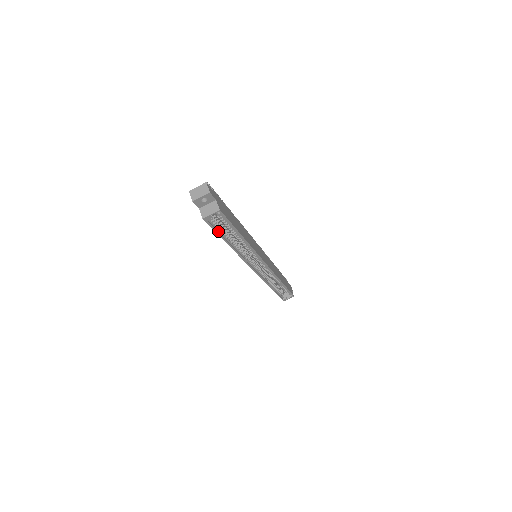
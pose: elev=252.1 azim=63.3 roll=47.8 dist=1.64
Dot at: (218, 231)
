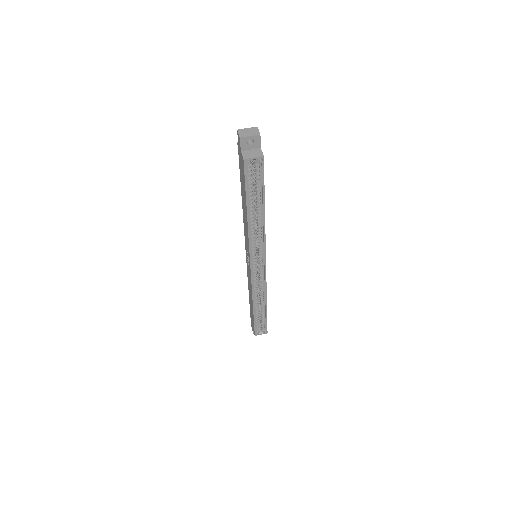
Dot at: (247, 189)
